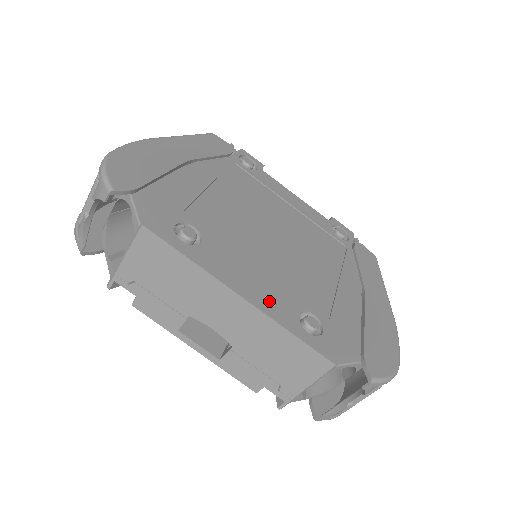
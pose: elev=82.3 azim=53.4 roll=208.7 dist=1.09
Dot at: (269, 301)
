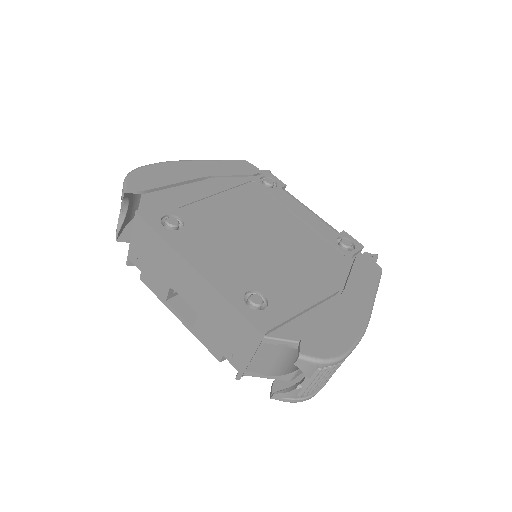
Dot at: (221, 277)
